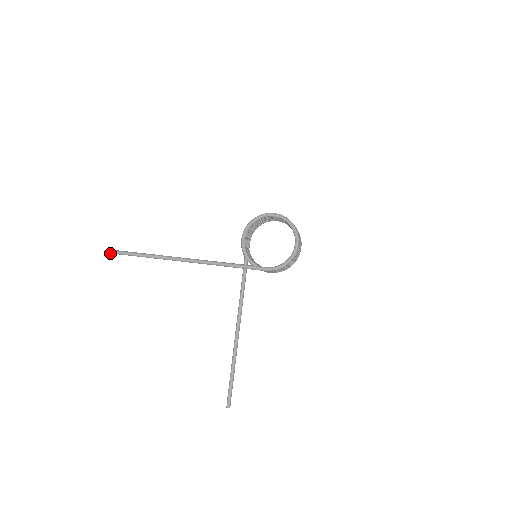
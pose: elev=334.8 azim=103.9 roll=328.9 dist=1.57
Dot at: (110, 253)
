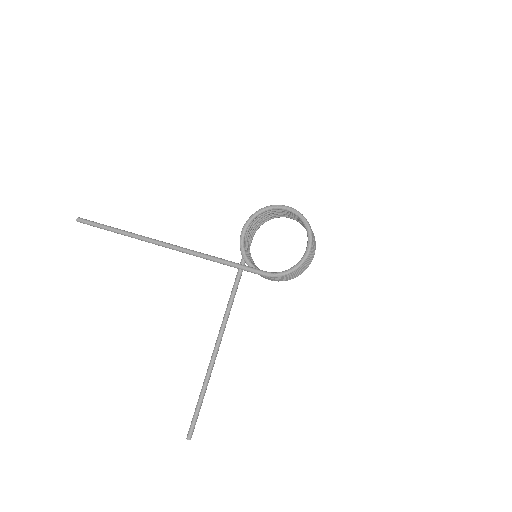
Dot at: occluded
